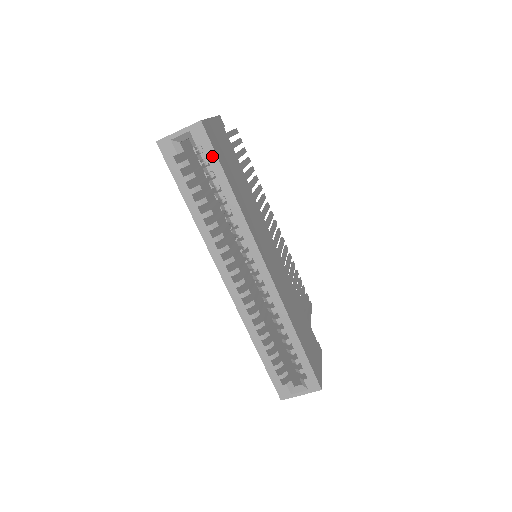
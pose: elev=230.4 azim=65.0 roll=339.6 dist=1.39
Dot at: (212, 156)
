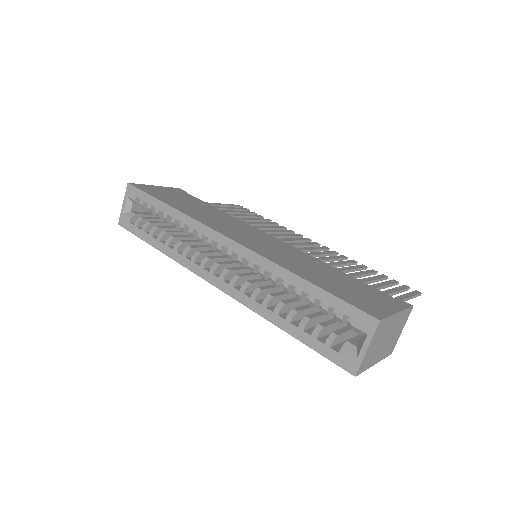
Dot at: (145, 197)
